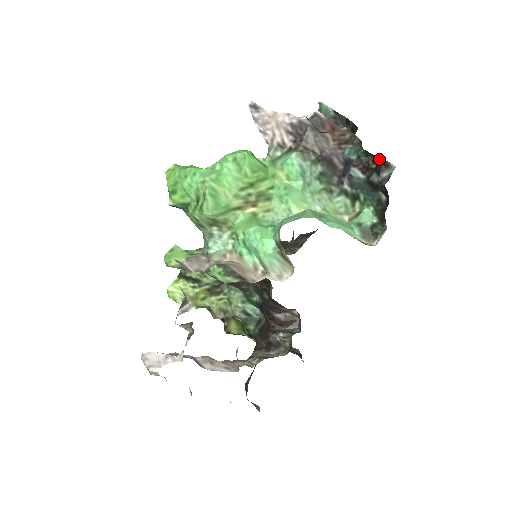
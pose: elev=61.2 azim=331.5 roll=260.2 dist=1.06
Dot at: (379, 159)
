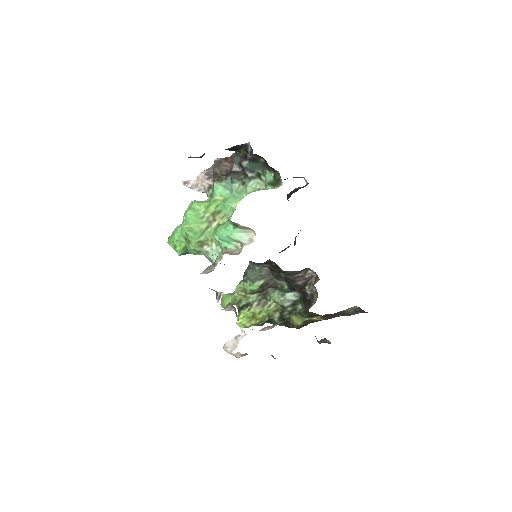
Dot at: (240, 146)
